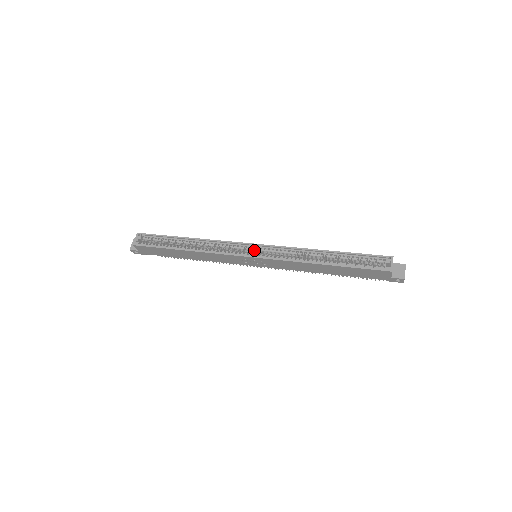
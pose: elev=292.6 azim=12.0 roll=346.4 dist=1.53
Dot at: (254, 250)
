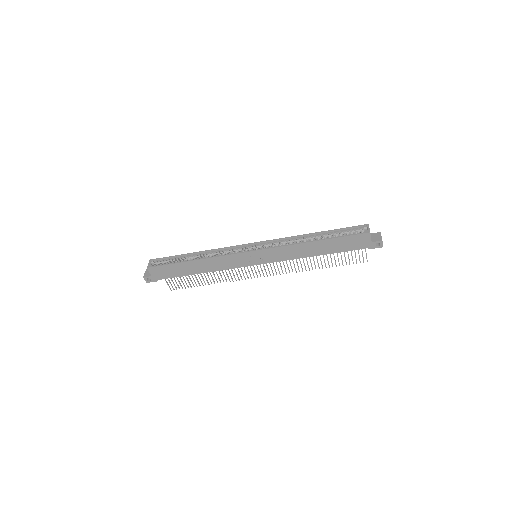
Dot at: (254, 248)
